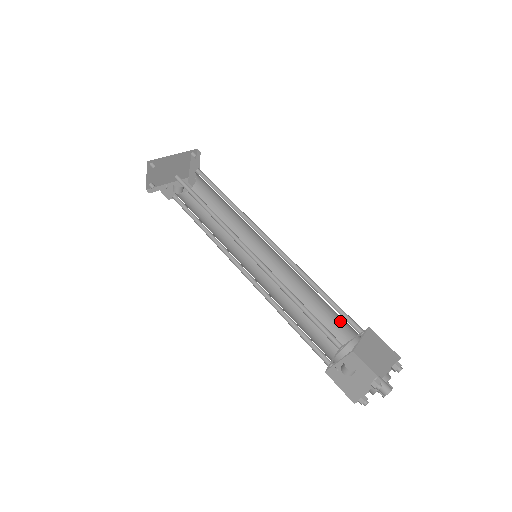
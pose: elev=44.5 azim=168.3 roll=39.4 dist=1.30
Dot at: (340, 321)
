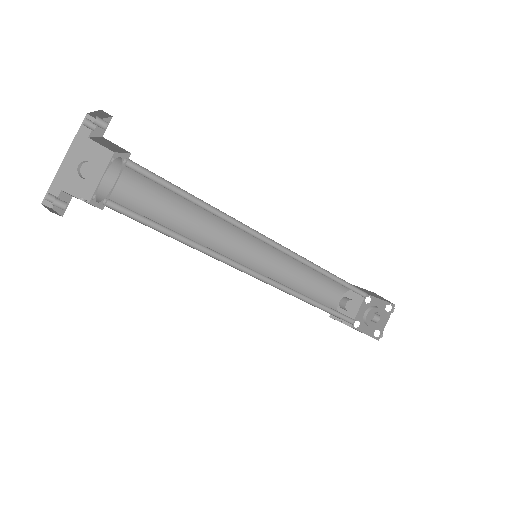
Dot at: occluded
